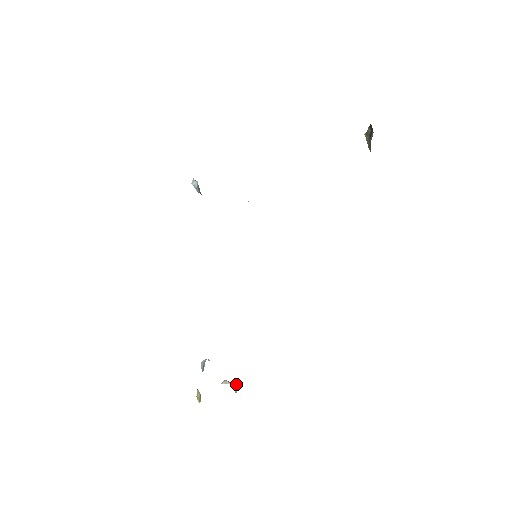
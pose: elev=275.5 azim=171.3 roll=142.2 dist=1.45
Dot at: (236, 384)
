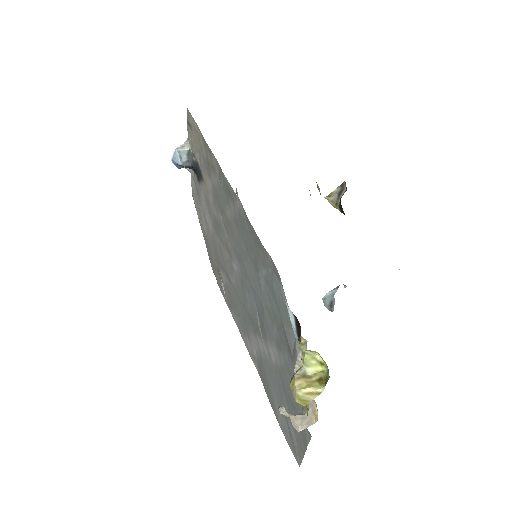
Dot at: occluded
